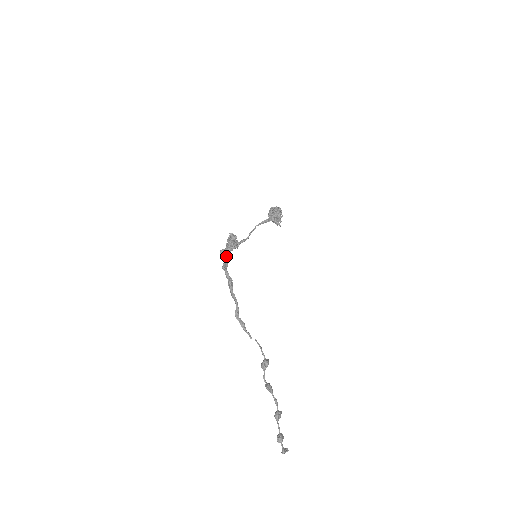
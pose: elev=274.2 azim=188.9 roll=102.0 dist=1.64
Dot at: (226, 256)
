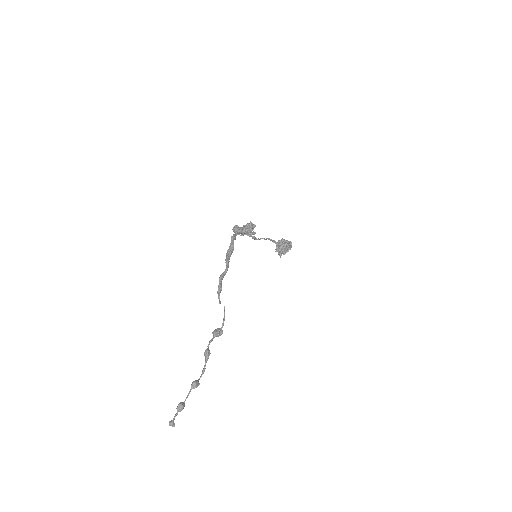
Dot at: (240, 232)
